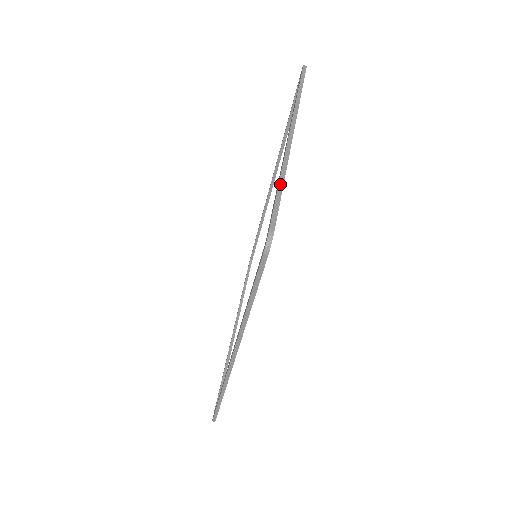
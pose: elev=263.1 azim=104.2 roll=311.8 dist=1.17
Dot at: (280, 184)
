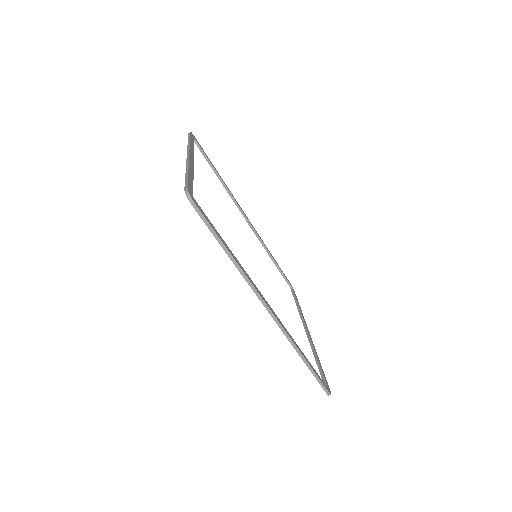
Dot at: (186, 174)
